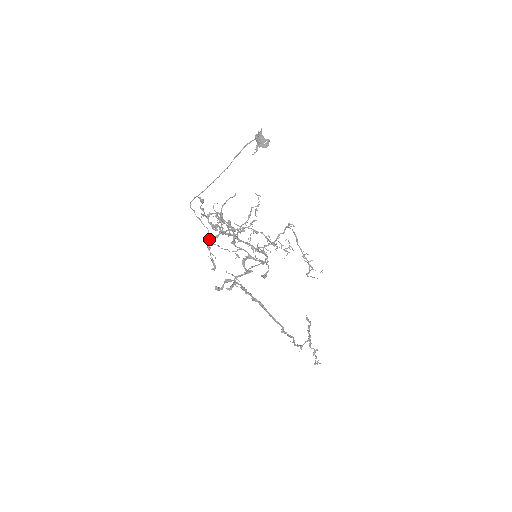
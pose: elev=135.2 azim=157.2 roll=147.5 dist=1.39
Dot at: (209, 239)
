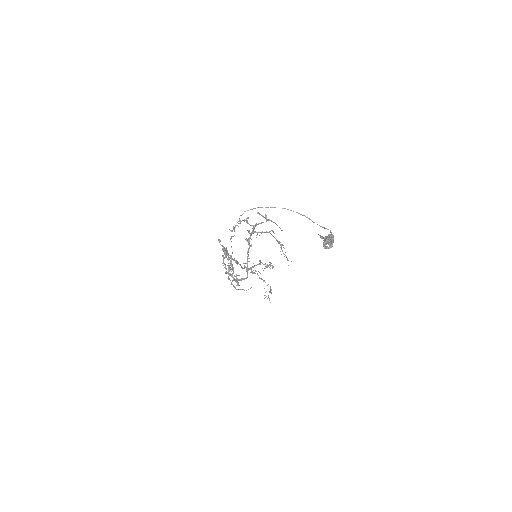
Dot at: (231, 237)
